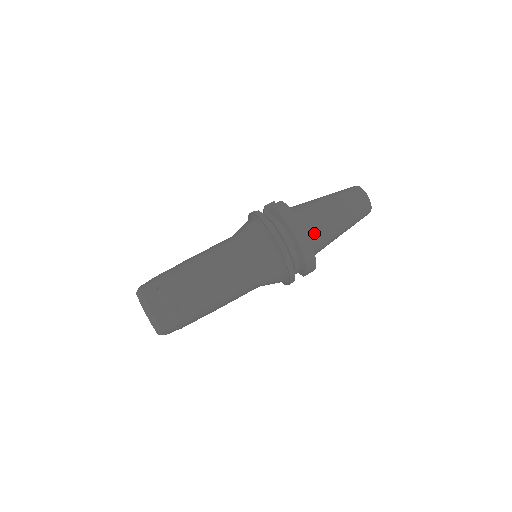
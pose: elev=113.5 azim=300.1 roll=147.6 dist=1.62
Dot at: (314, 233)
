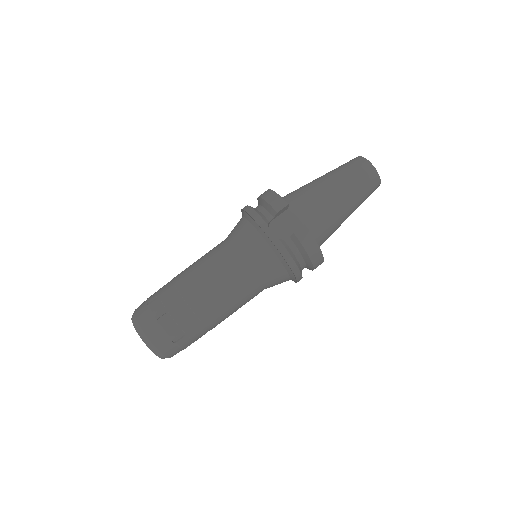
Dot at: occluded
